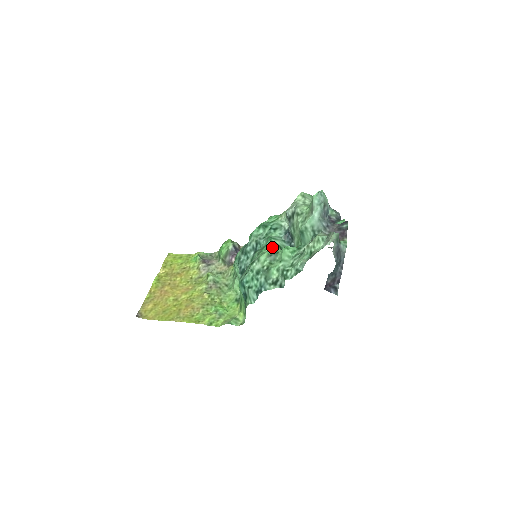
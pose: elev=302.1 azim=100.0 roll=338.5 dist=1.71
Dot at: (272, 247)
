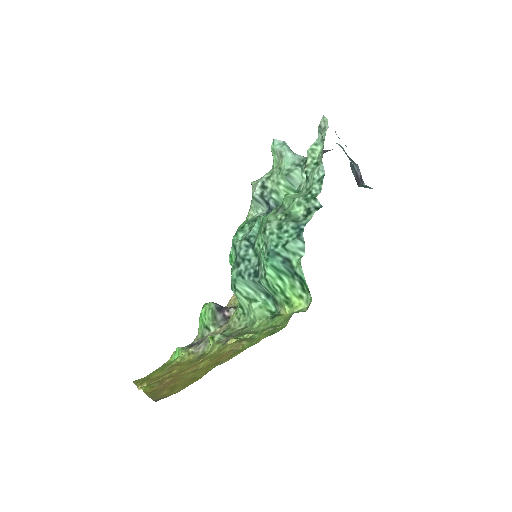
Dot at: occluded
